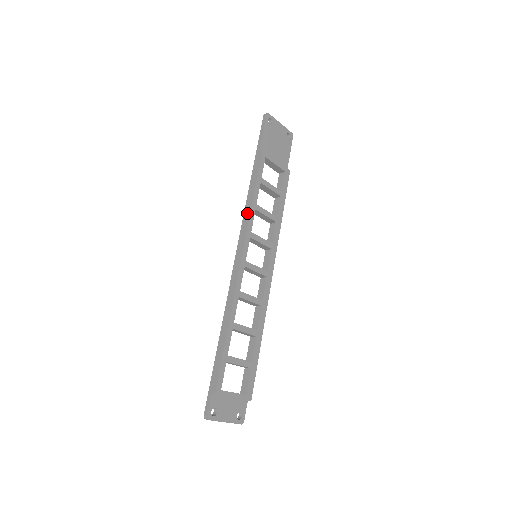
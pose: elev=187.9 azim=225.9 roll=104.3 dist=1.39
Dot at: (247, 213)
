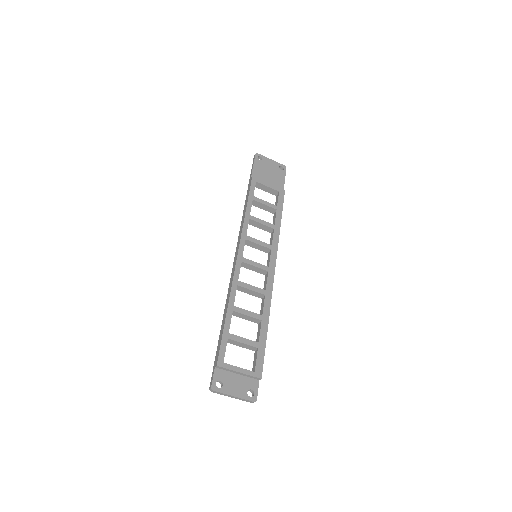
Dot at: (242, 223)
